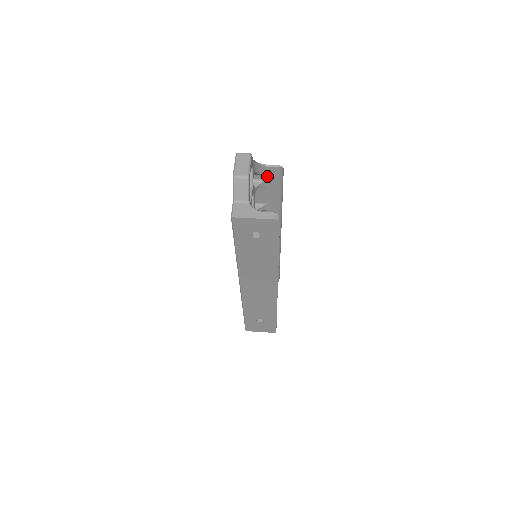
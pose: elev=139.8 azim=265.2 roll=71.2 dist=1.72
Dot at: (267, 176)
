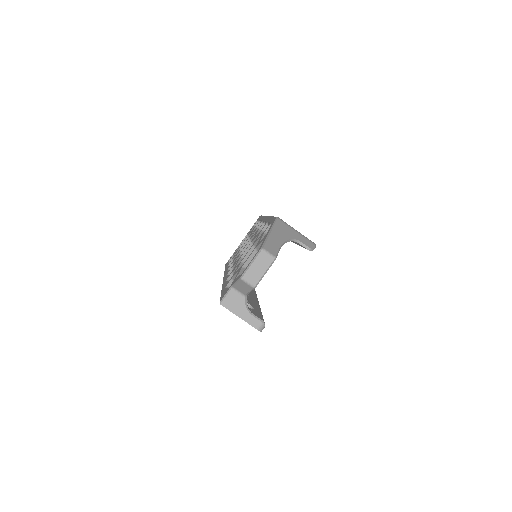
Dot at: occluded
